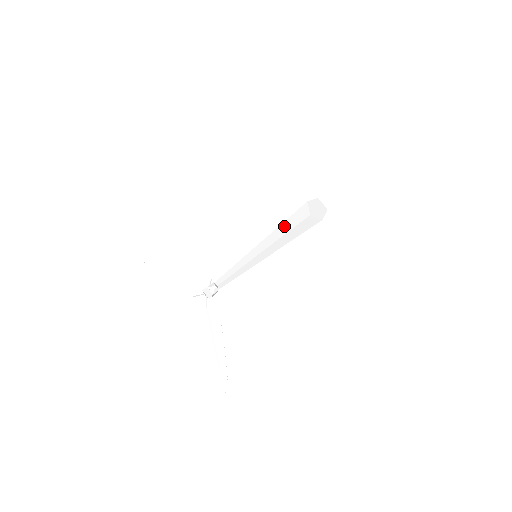
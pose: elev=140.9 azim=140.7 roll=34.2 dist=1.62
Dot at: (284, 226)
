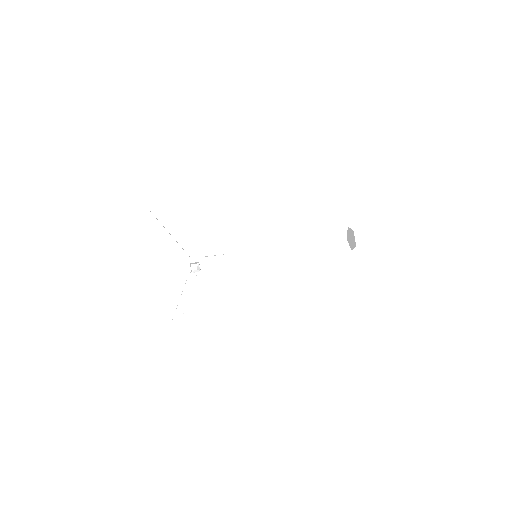
Dot at: (305, 240)
